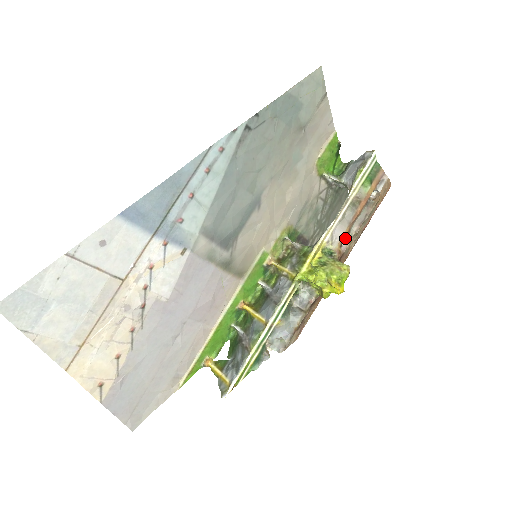
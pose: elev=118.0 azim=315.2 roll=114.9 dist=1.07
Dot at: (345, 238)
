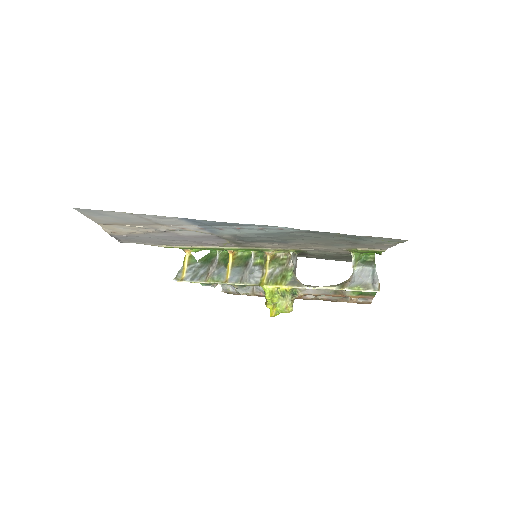
Dot at: (312, 295)
